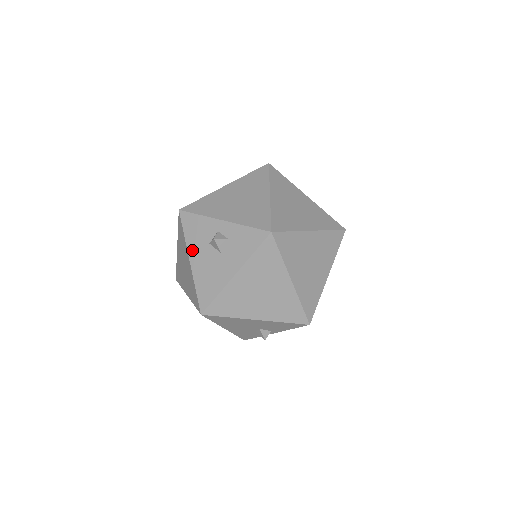
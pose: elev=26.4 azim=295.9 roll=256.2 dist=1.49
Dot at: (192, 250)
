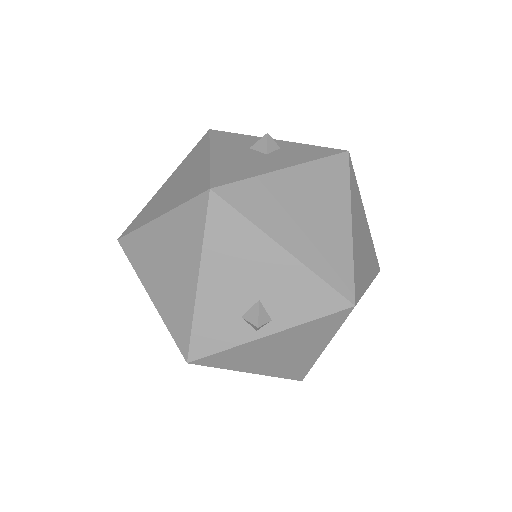
Dot at: (218, 149)
